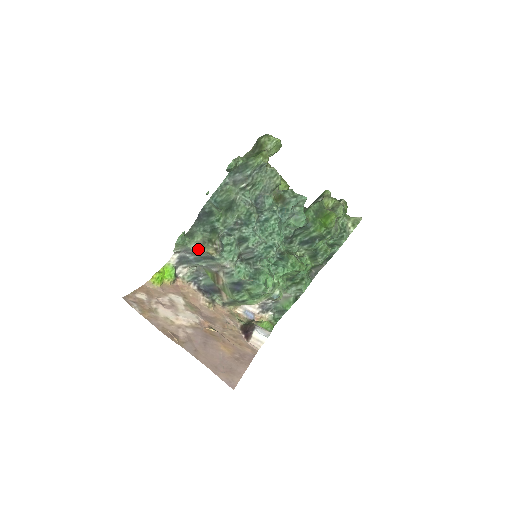
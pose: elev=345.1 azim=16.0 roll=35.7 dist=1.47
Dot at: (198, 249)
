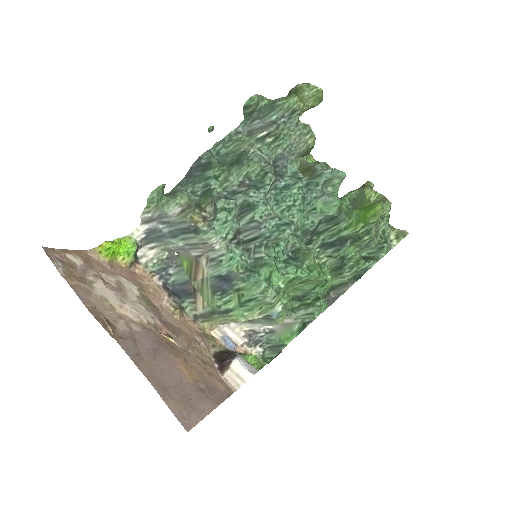
Dot at: (178, 214)
